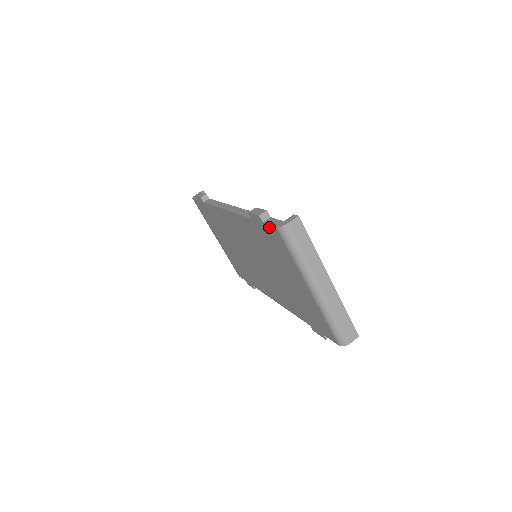
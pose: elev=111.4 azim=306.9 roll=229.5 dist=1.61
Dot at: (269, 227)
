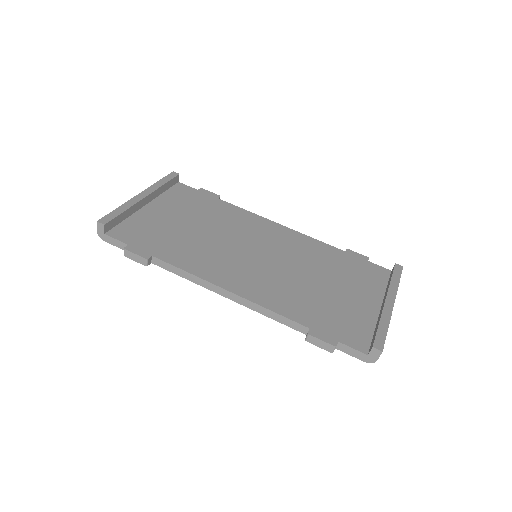
Dot at: (347, 352)
